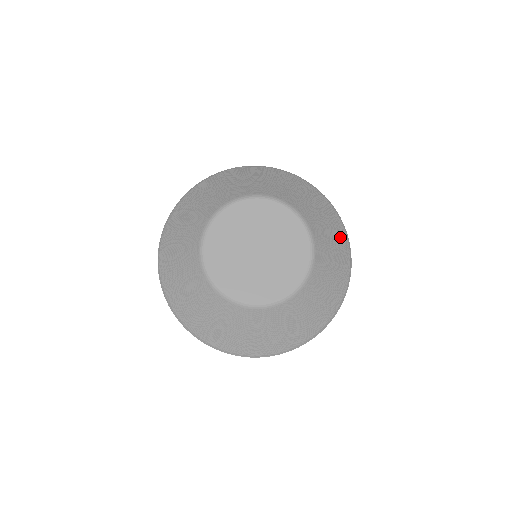
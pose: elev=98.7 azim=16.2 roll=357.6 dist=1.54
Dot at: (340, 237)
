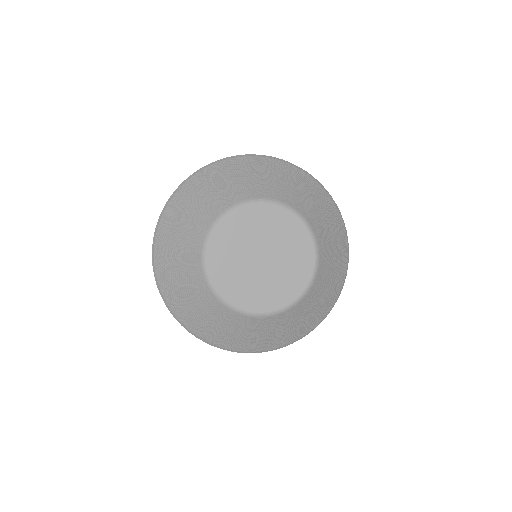
Dot at: (299, 177)
